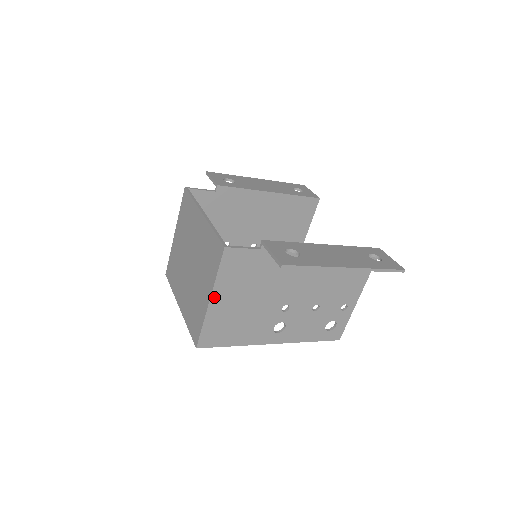
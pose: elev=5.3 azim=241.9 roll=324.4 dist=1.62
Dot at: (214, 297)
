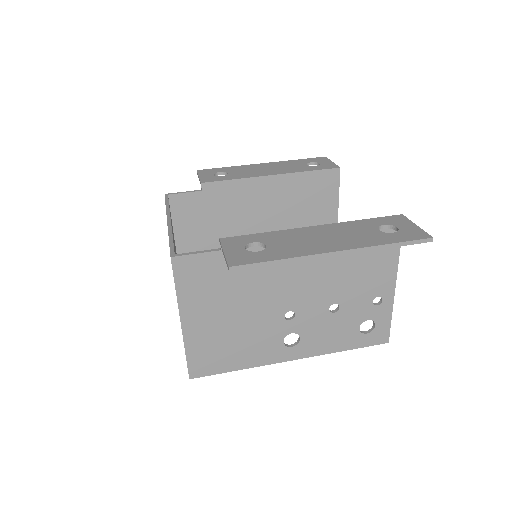
Dot at: (185, 318)
